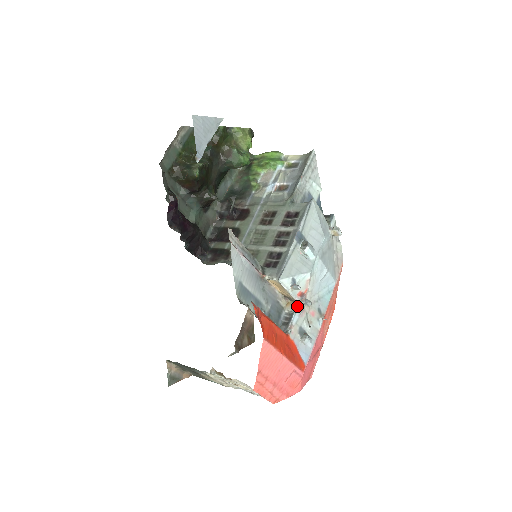
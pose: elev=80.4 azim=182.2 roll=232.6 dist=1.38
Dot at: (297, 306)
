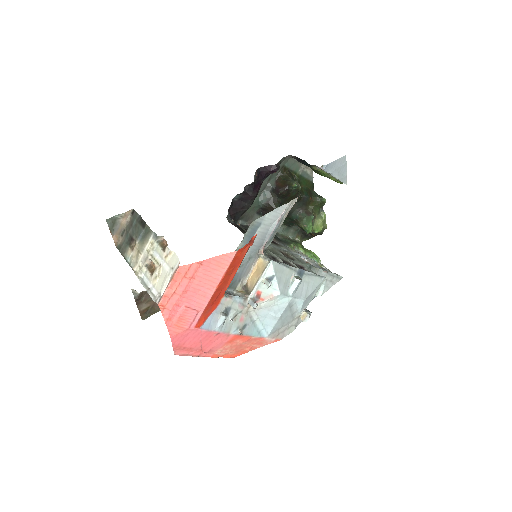
Dot at: (246, 297)
